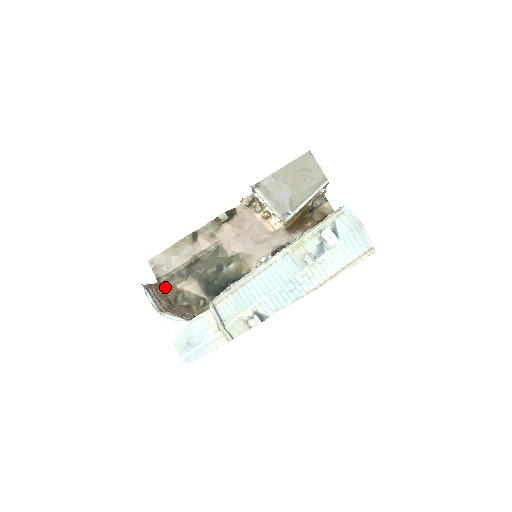
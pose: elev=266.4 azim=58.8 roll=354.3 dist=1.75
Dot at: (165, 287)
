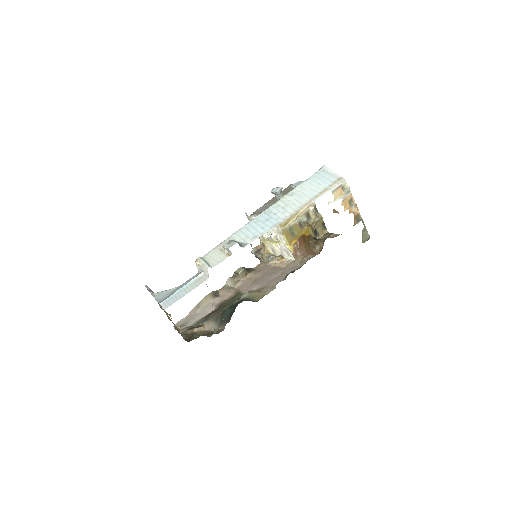
Dot at: (183, 334)
